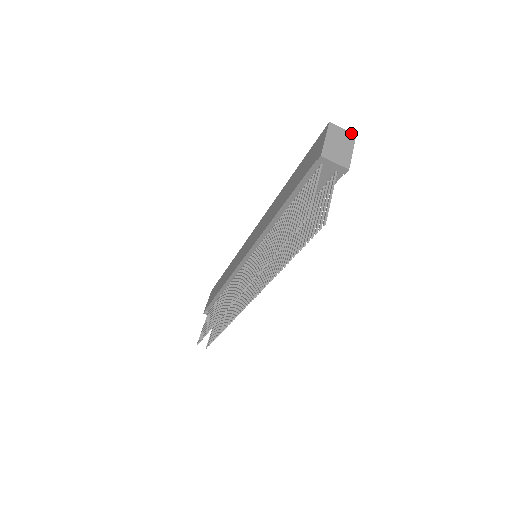
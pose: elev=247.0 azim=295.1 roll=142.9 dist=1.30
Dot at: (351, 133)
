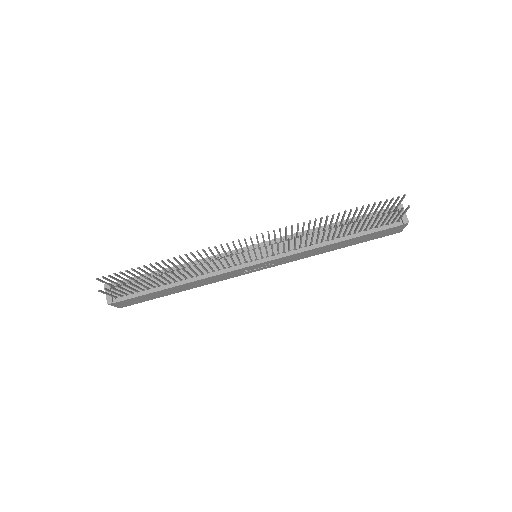
Dot at: occluded
